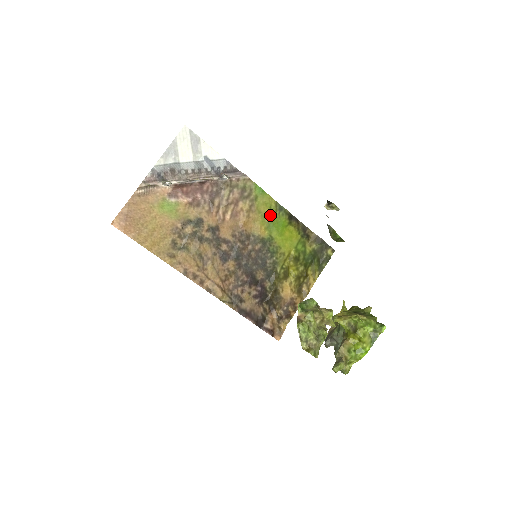
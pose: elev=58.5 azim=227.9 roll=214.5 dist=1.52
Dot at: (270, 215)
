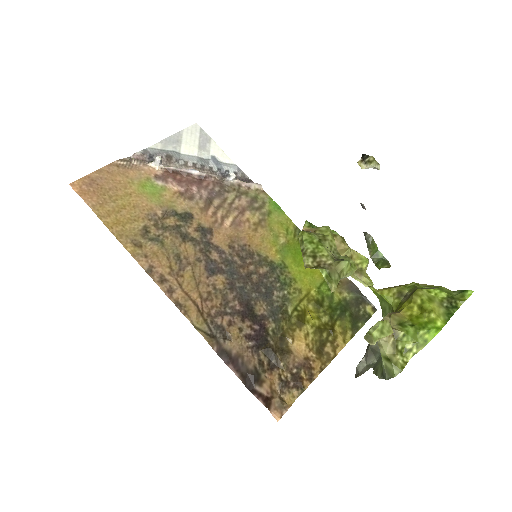
Dot at: (286, 238)
